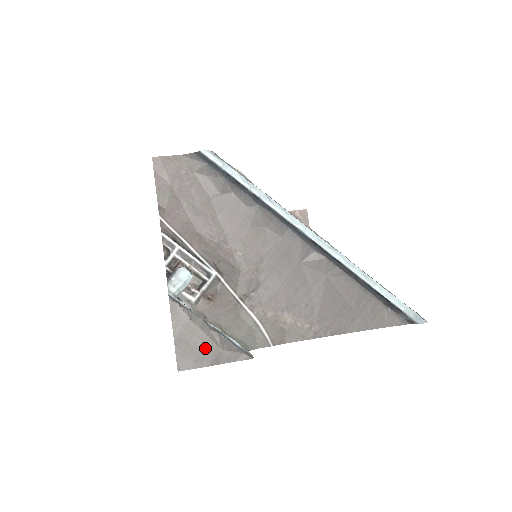
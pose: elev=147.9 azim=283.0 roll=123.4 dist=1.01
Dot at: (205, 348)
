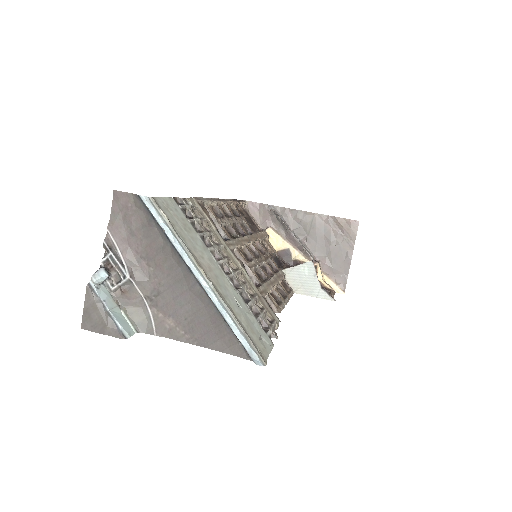
Dot at: (99, 322)
